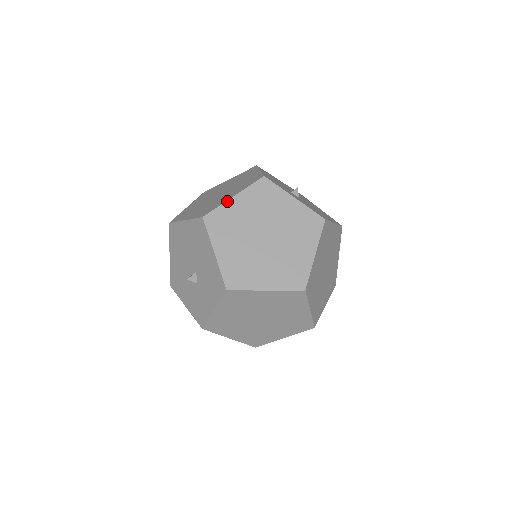
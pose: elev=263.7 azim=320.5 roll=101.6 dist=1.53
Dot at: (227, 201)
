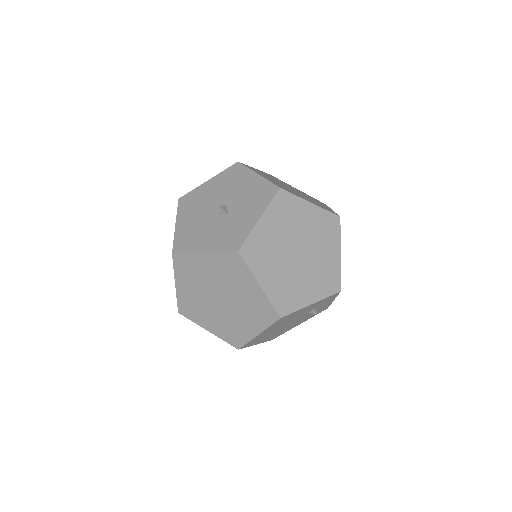
Dot at: (252, 167)
